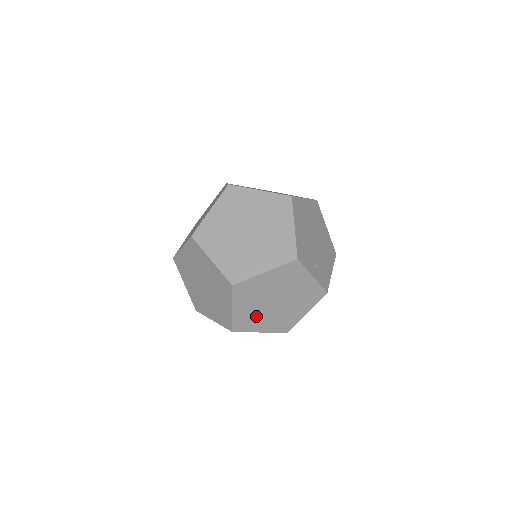
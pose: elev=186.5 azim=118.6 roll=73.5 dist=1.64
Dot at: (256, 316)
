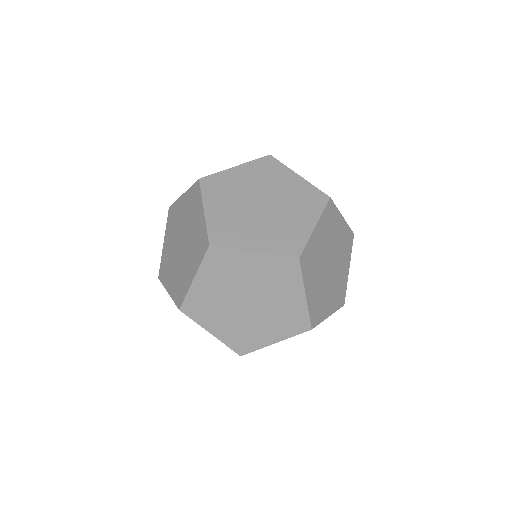
Dot at: occluded
